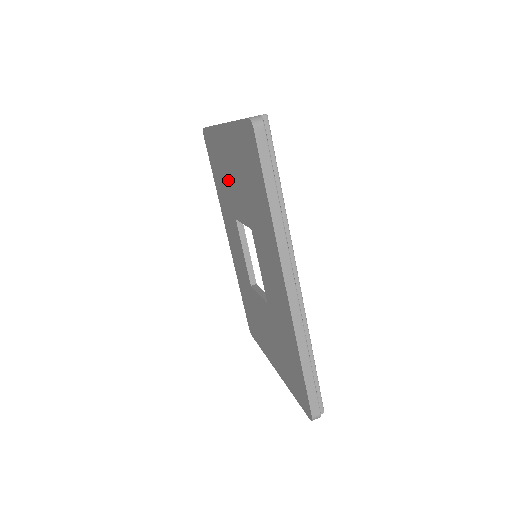
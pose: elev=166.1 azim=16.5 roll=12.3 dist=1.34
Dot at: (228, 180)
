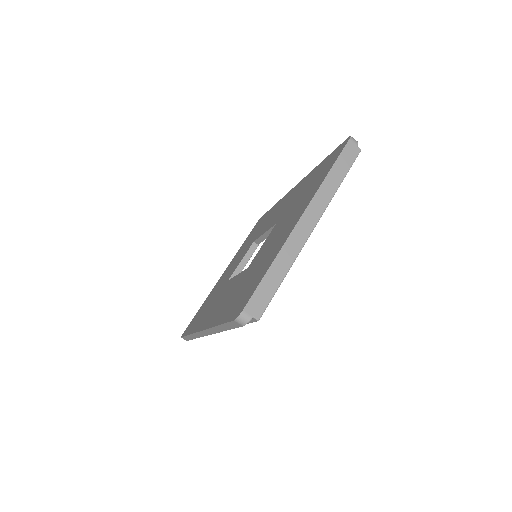
Dot at: (288, 216)
